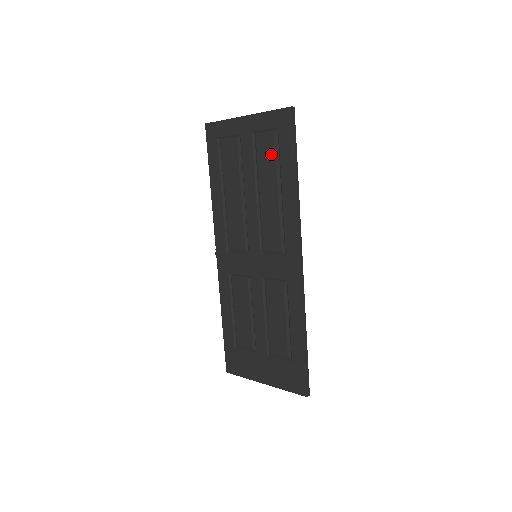
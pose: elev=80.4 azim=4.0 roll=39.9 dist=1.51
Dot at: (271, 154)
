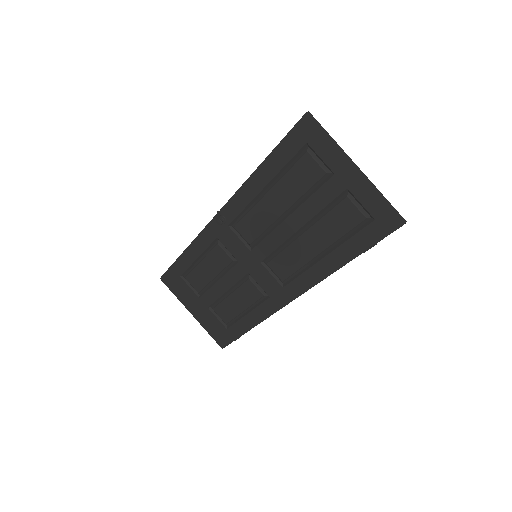
Dot at: (346, 226)
